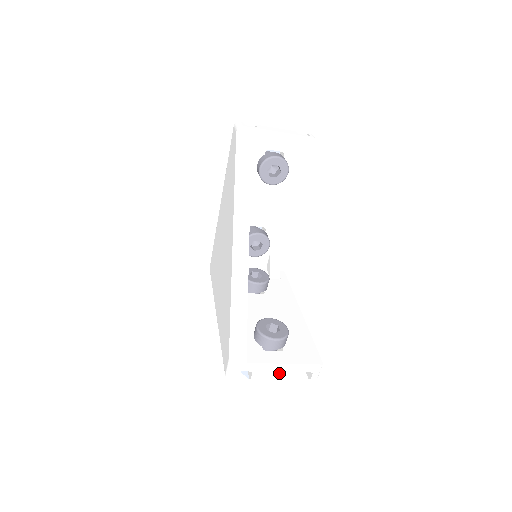
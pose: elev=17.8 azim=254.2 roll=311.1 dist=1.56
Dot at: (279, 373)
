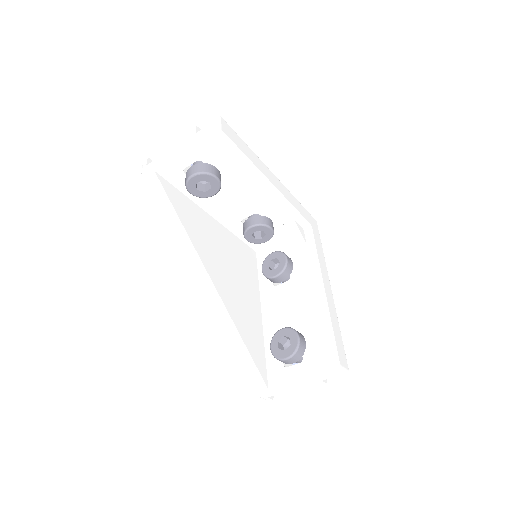
Dot at: (304, 387)
